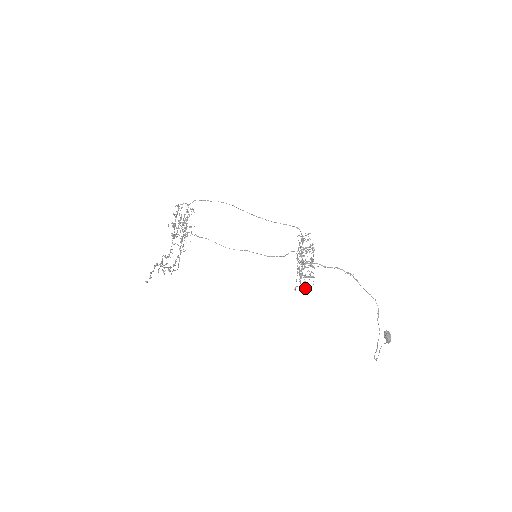
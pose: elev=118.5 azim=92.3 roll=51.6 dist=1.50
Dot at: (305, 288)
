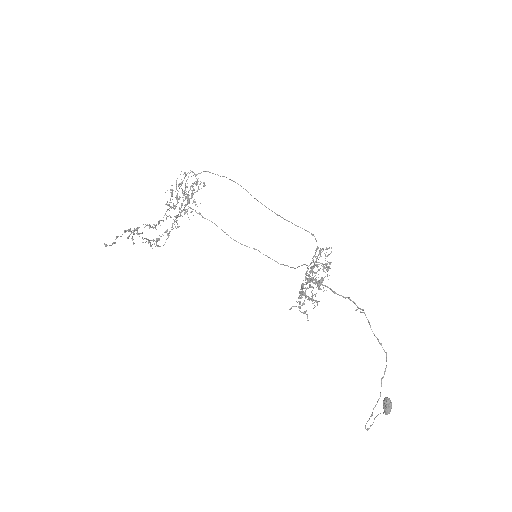
Dot at: occluded
